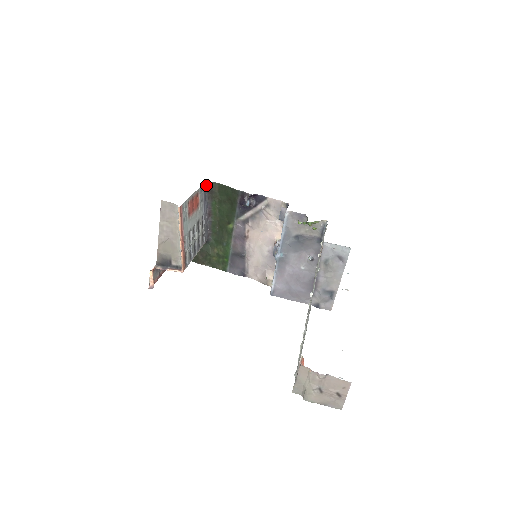
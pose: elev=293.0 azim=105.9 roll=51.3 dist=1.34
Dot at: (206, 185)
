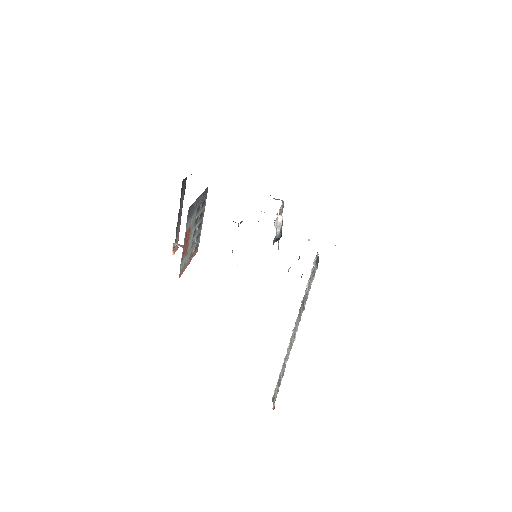
Dot at: (189, 207)
